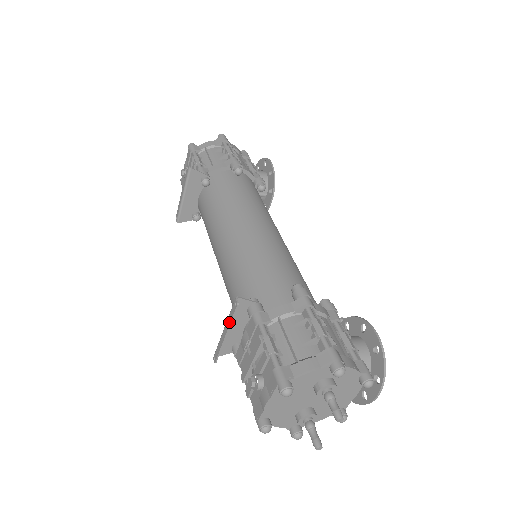
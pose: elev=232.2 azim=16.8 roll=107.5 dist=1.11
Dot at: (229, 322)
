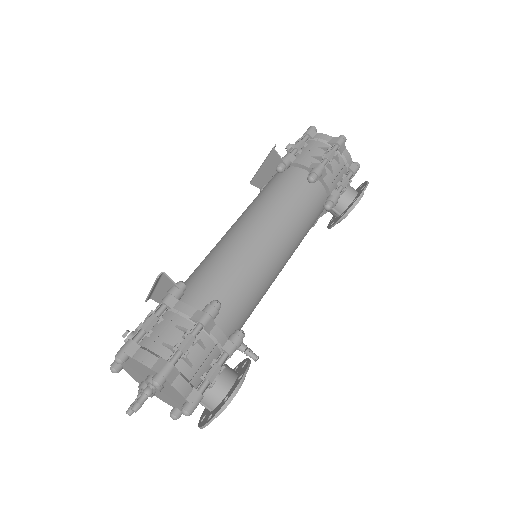
Dot at: (154, 284)
